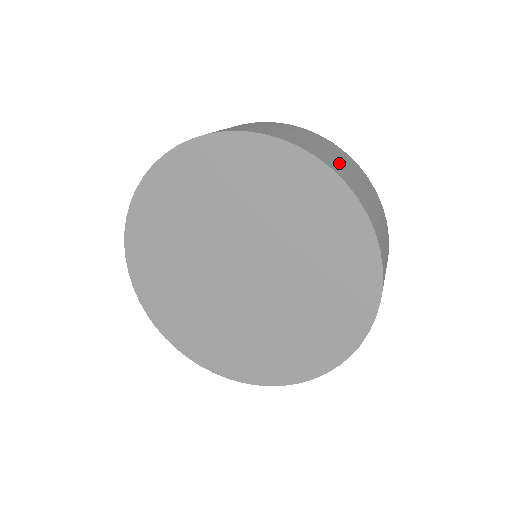
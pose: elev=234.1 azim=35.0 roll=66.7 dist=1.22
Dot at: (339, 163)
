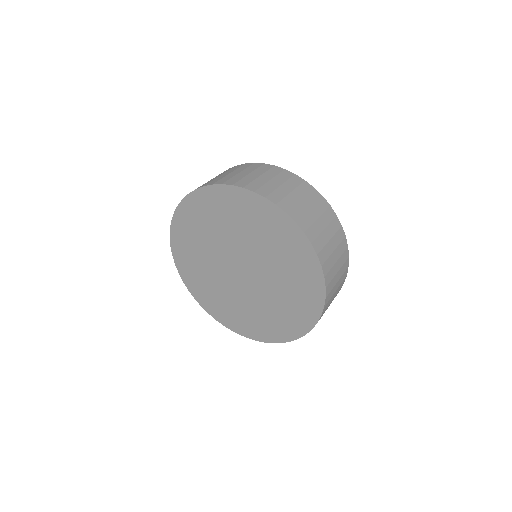
Dot at: (328, 244)
